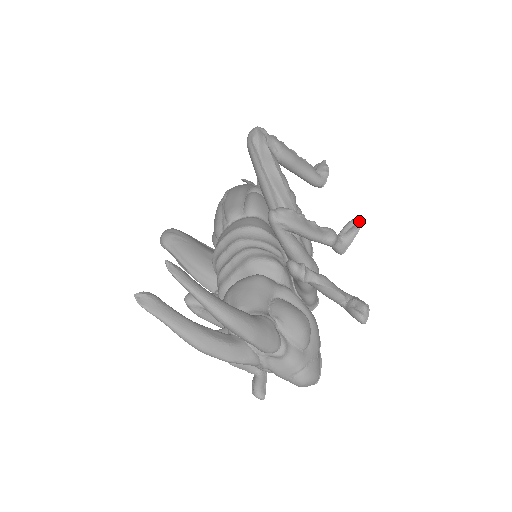
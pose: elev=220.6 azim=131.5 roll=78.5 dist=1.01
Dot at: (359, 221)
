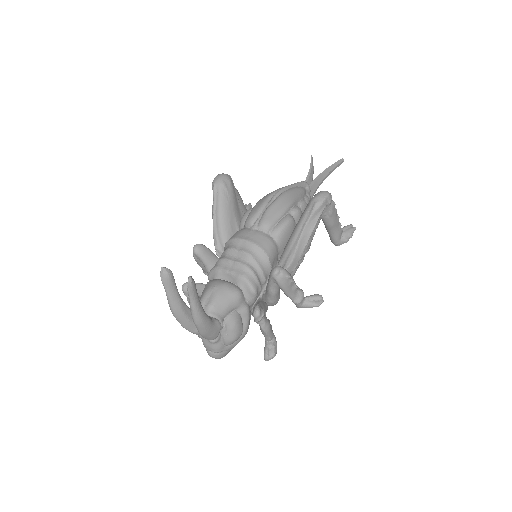
Dot at: occluded
